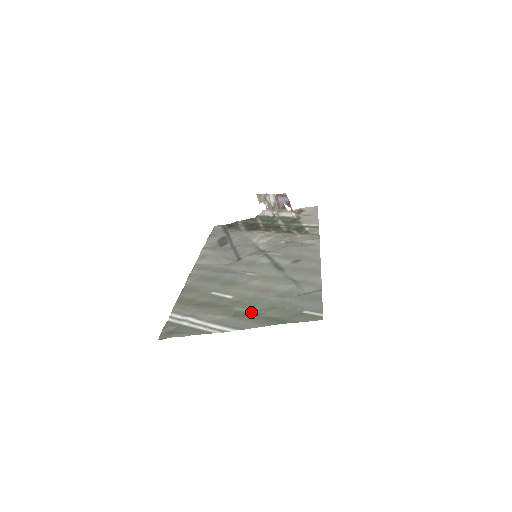
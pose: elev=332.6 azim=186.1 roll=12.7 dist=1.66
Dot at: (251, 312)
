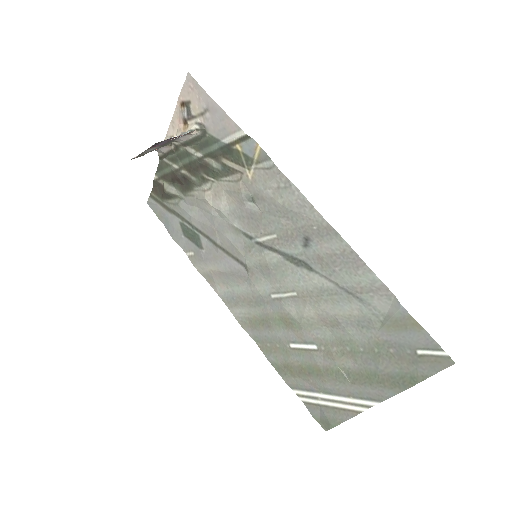
Dot at: (362, 370)
